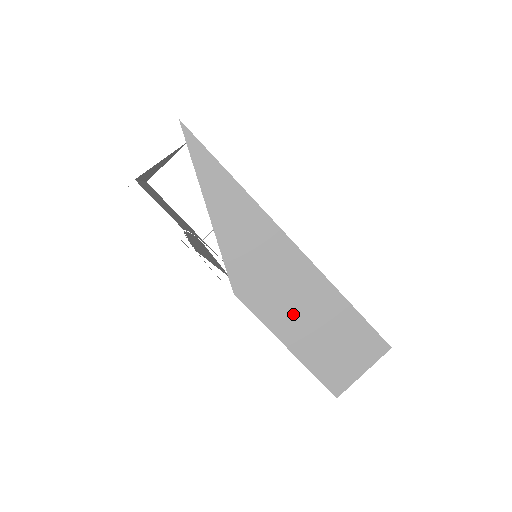
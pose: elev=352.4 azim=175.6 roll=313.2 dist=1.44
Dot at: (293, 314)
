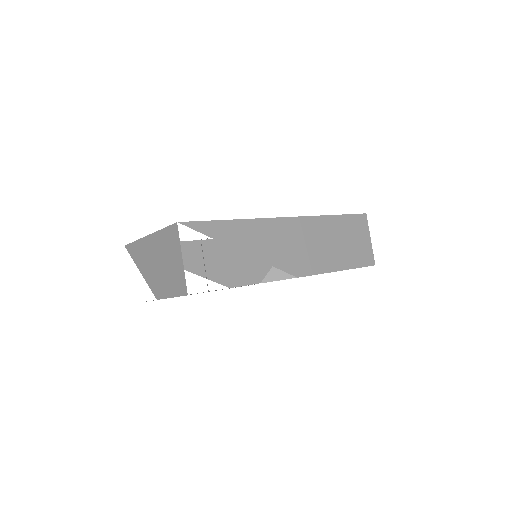
Dot at: (325, 252)
